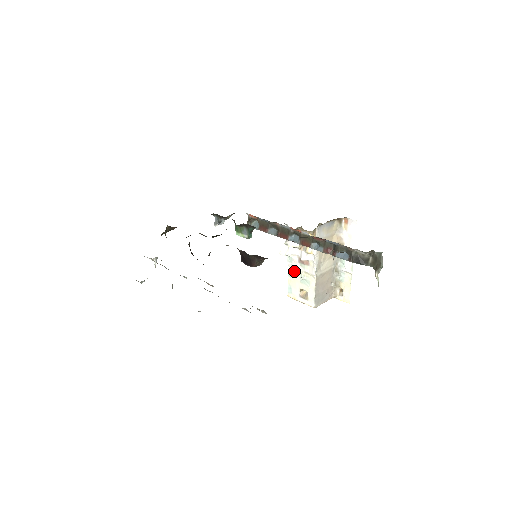
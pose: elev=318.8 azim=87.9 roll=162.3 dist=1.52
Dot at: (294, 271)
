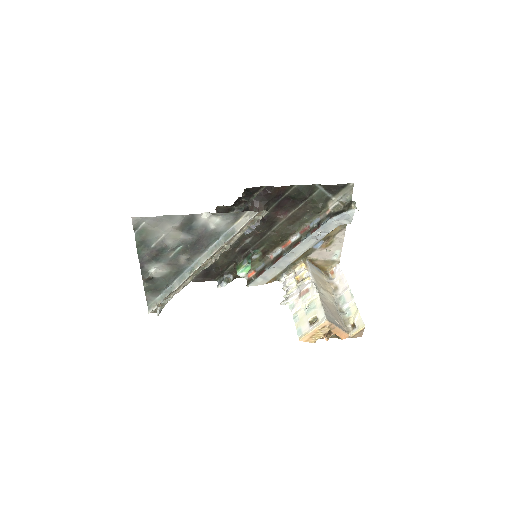
Dot at: (298, 311)
